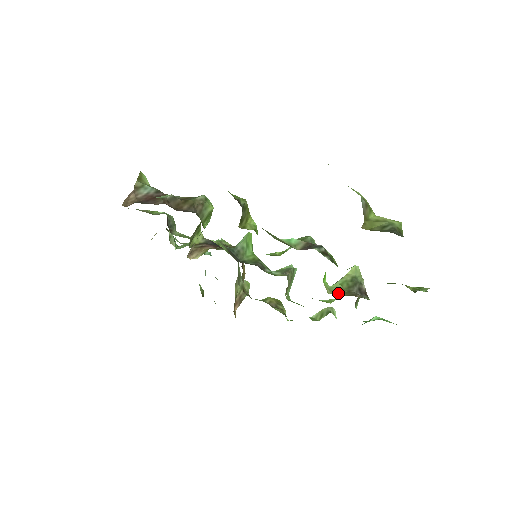
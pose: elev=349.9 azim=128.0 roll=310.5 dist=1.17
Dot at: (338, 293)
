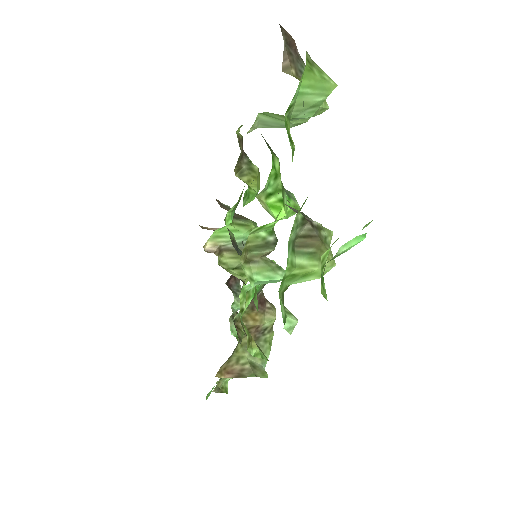
Dot at: occluded
